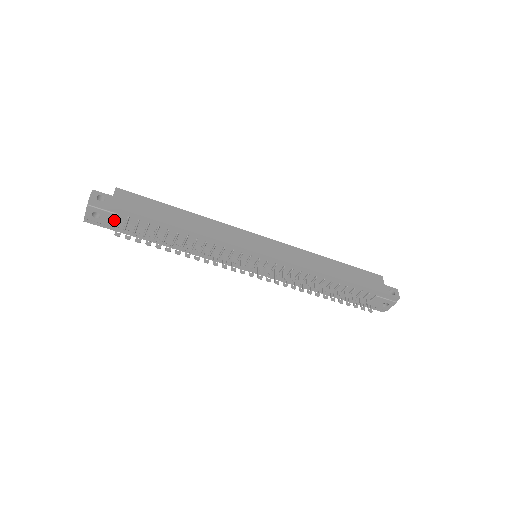
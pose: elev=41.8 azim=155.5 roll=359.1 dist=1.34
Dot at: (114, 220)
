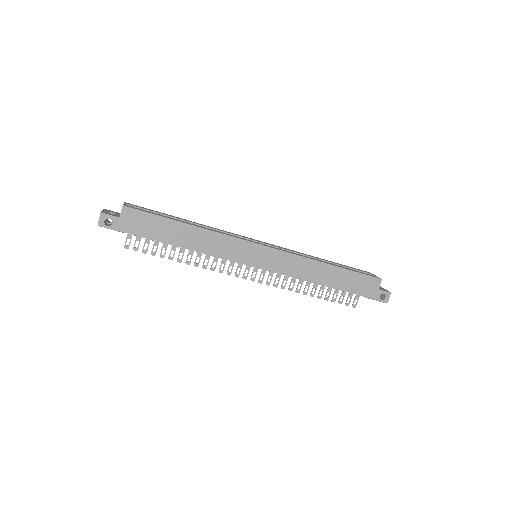
Dot at: occluded
